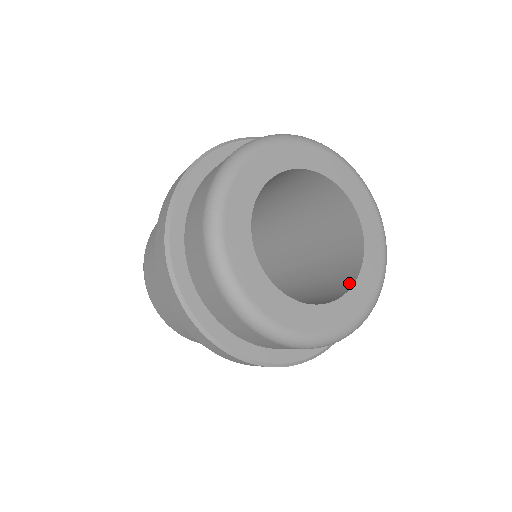
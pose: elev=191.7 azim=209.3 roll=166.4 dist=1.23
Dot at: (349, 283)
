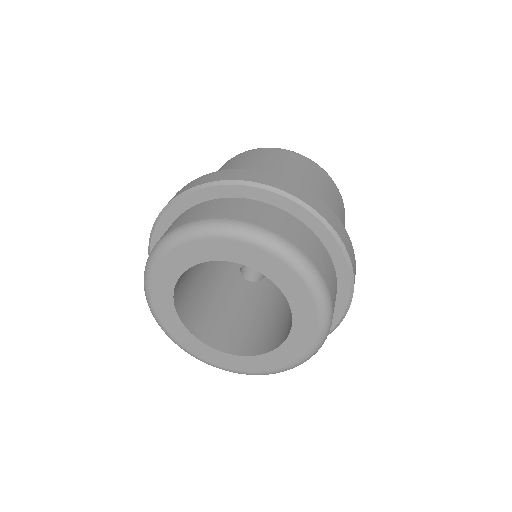
Dot at: (255, 350)
